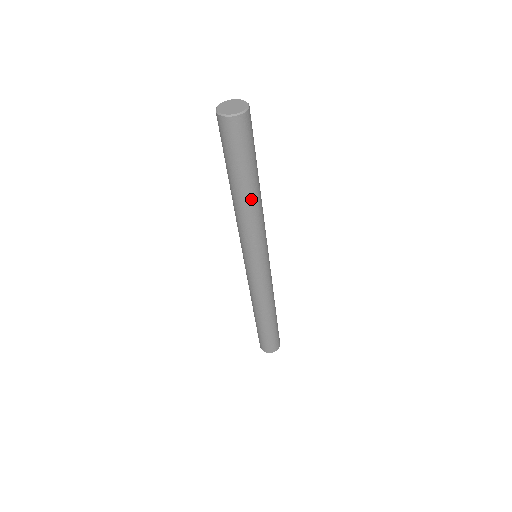
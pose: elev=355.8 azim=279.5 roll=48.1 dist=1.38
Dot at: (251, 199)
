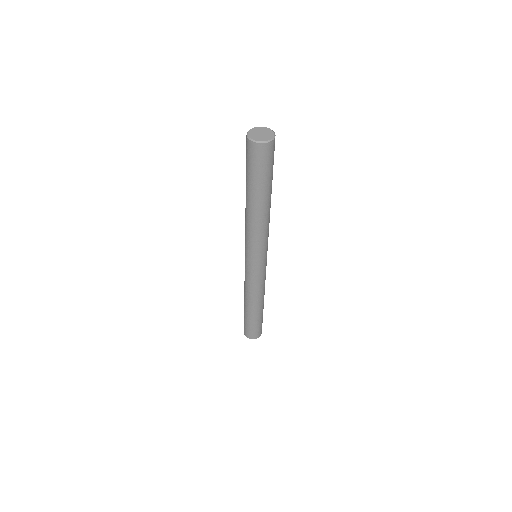
Dot at: (268, 208)
